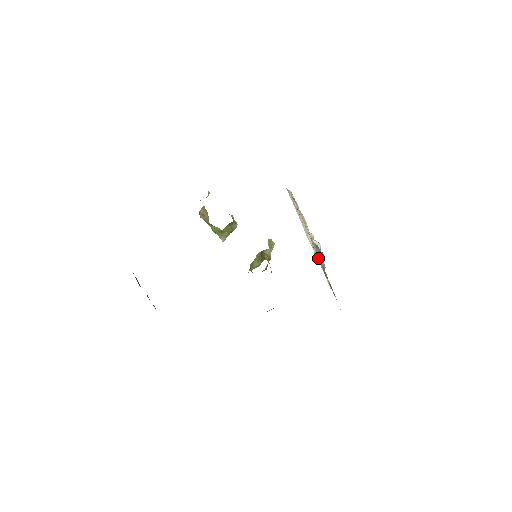
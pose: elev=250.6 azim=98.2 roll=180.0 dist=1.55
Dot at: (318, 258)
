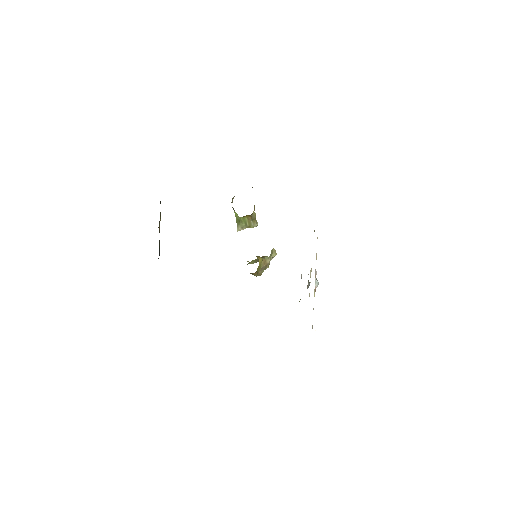
Dot at: occluded
